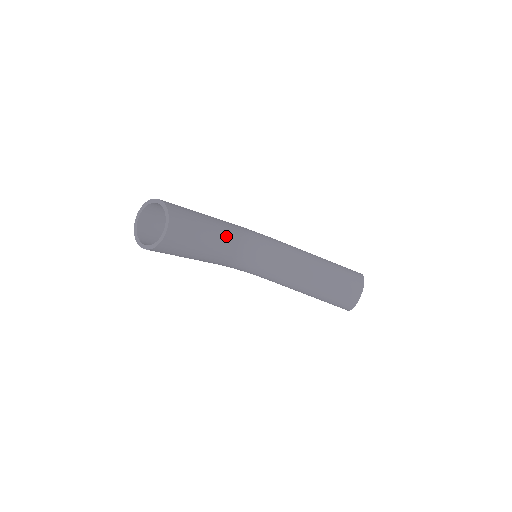
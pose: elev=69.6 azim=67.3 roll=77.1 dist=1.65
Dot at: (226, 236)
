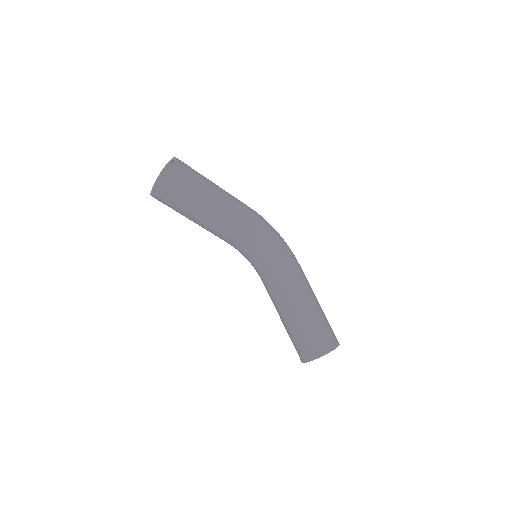
Dot at: (226, 225)
